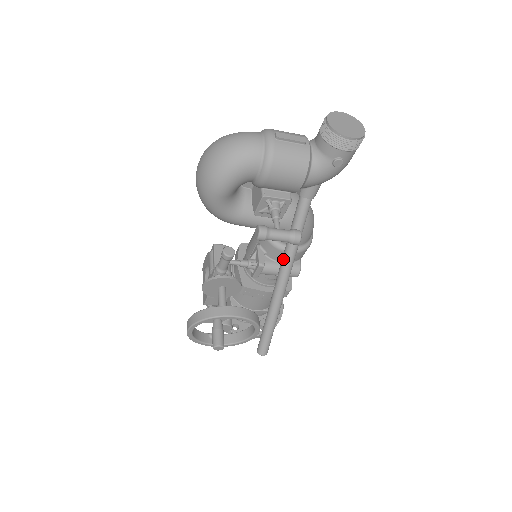
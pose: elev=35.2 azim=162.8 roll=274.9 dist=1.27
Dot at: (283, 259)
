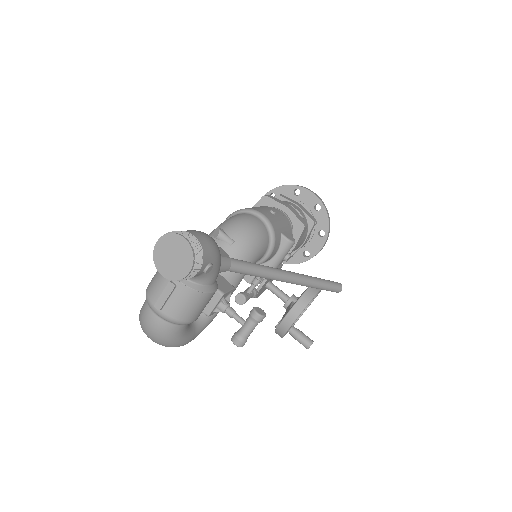
Dot at: occluded
